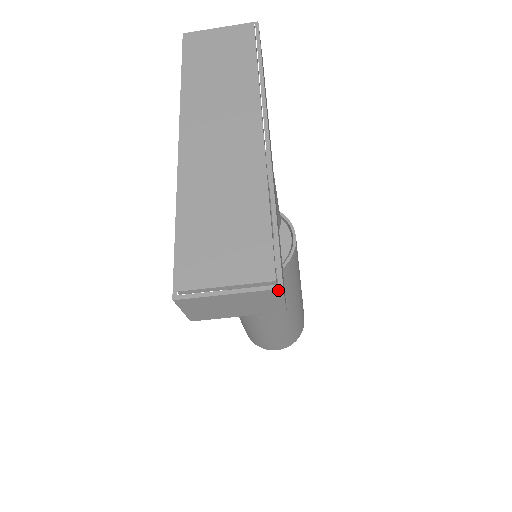
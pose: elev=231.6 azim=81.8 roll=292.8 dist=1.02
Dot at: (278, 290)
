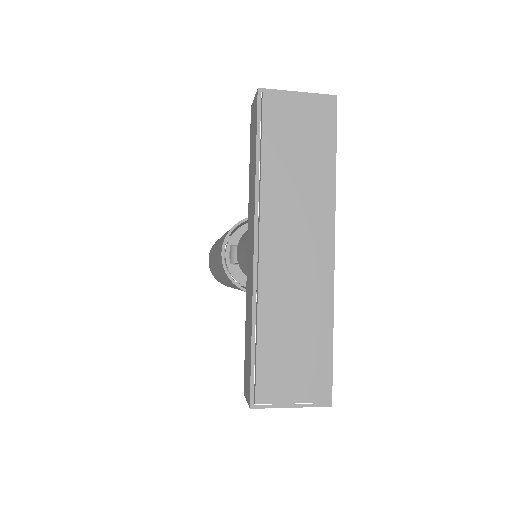
Dot at: (327, 406)
